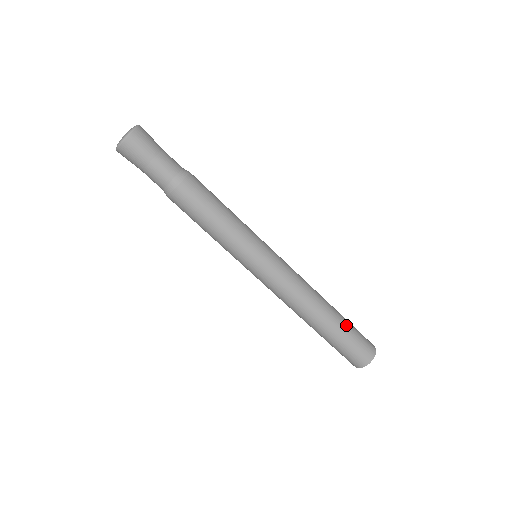
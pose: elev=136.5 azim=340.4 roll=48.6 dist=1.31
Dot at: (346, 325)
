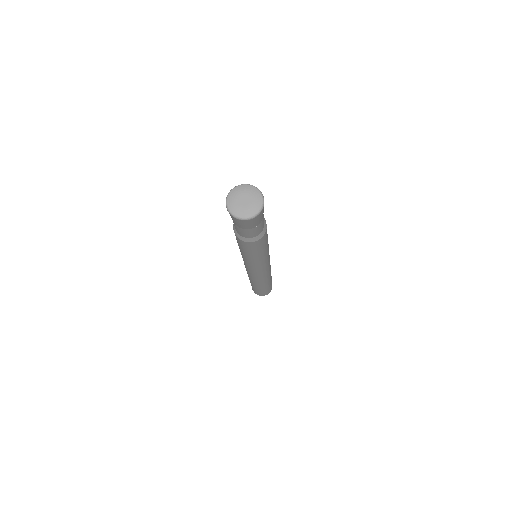
Dot at: occluded
